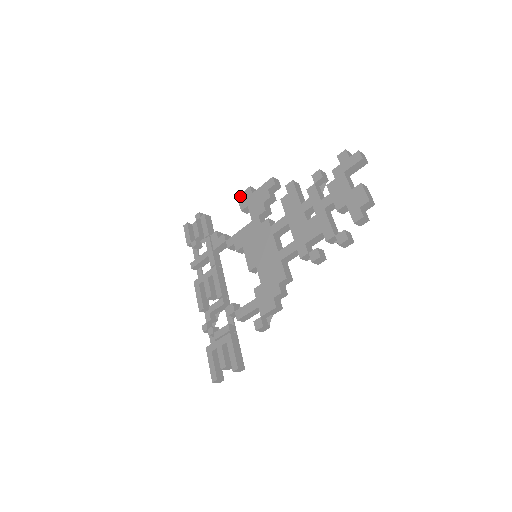
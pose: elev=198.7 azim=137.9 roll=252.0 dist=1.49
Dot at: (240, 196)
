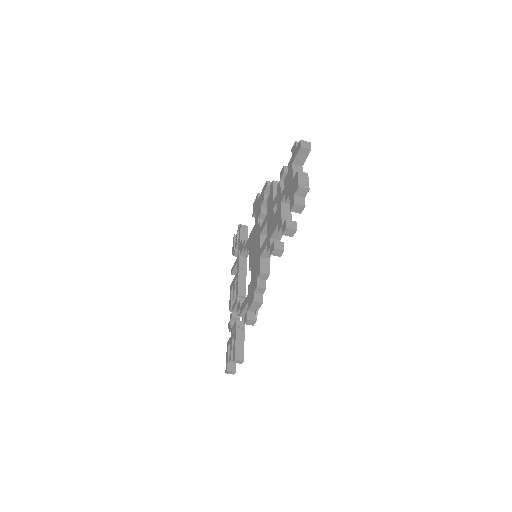
Dot at: (253, 204)
